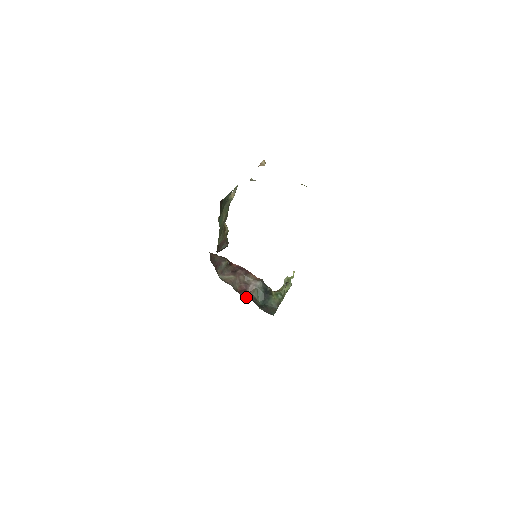
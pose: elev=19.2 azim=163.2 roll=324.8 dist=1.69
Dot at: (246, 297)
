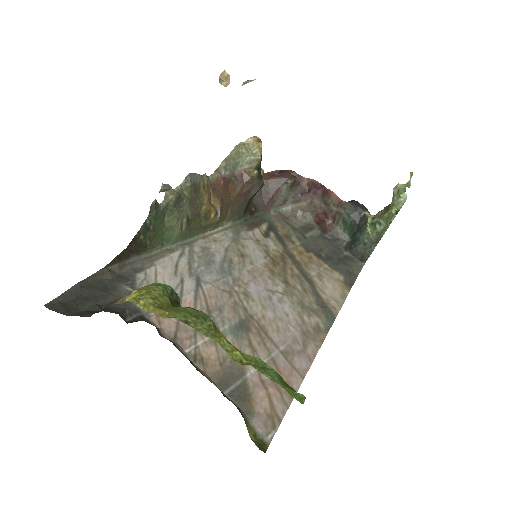
Dot at: (324, 234)
